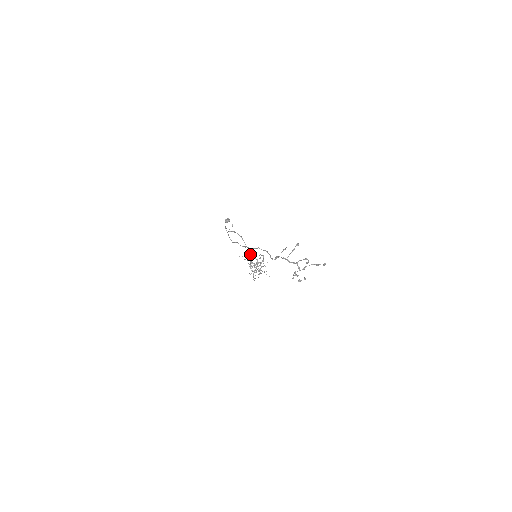
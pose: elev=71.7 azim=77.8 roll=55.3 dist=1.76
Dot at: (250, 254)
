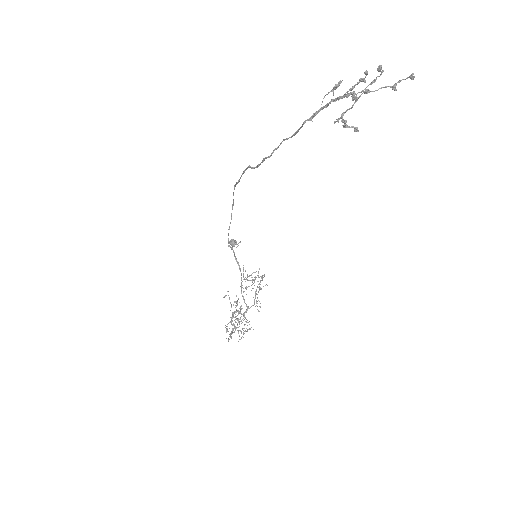
Dot at: occluded
